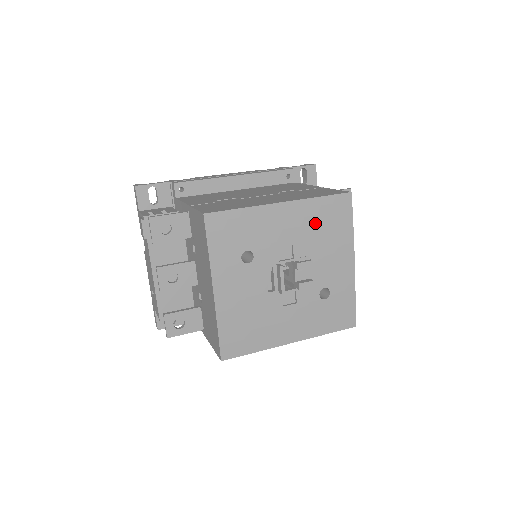
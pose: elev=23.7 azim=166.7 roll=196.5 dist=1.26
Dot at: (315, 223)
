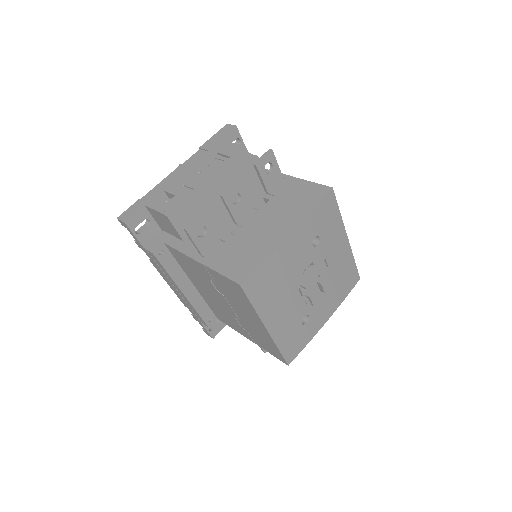
Dot at: (342, 271)
